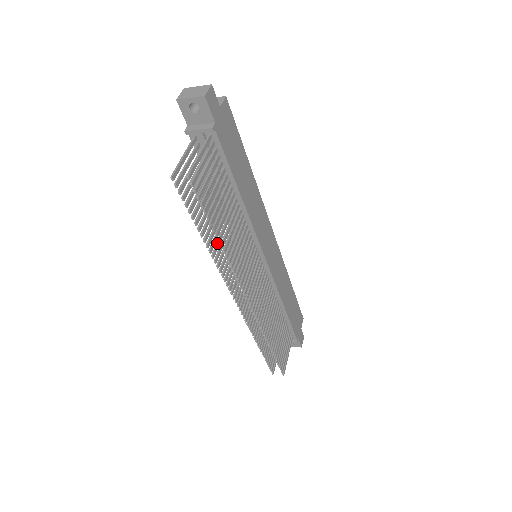
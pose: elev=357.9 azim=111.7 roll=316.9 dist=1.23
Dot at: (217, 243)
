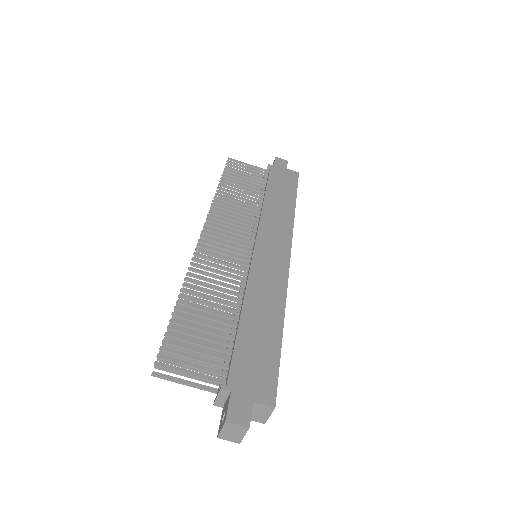
Dot at: occluded
